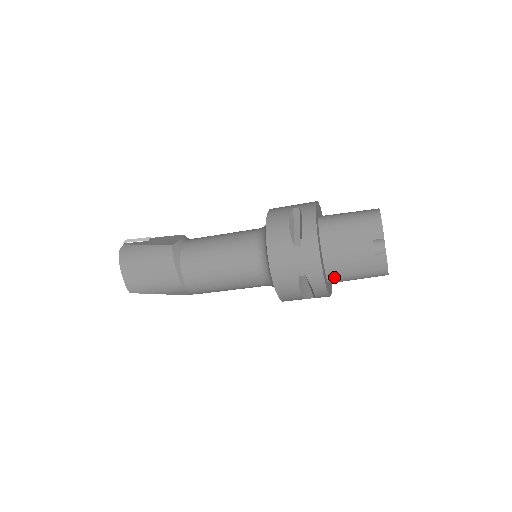
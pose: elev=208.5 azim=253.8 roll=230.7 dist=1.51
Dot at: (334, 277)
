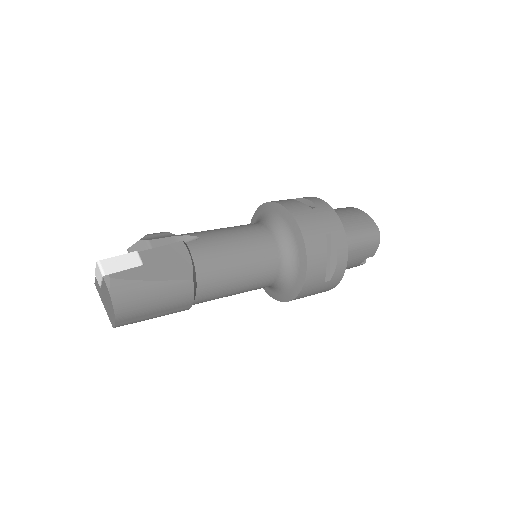
Dot at: occluded
